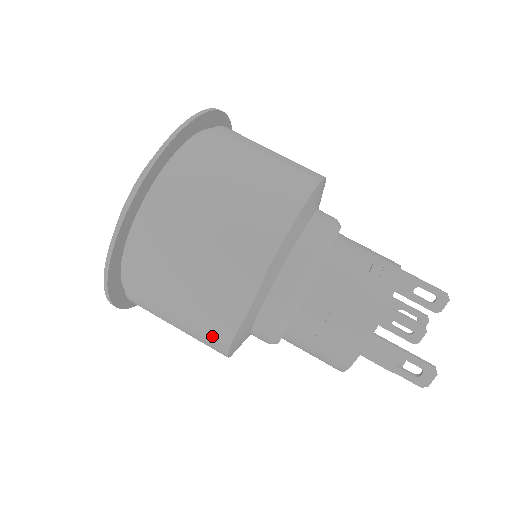
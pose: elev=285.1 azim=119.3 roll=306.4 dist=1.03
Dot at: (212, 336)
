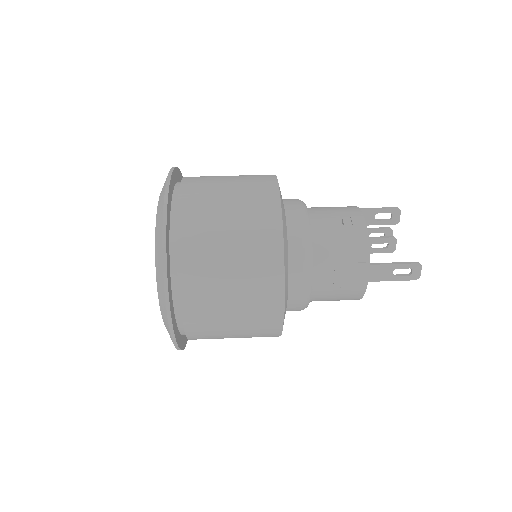
Dot at: (266, 329)
